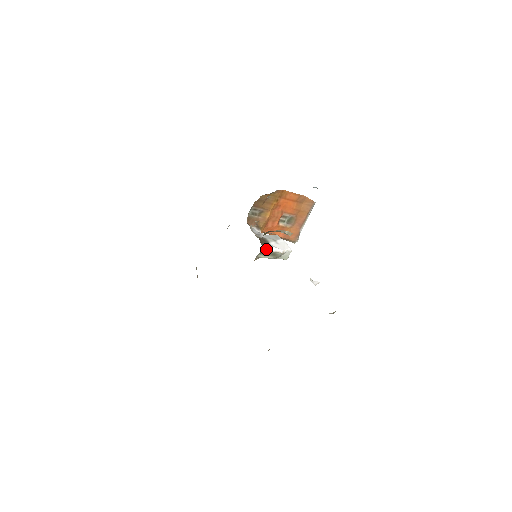
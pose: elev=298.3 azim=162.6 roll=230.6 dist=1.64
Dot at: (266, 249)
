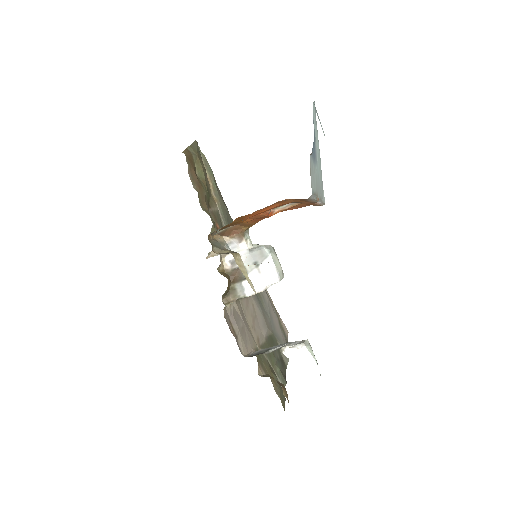
Dot at: (237, 298)
